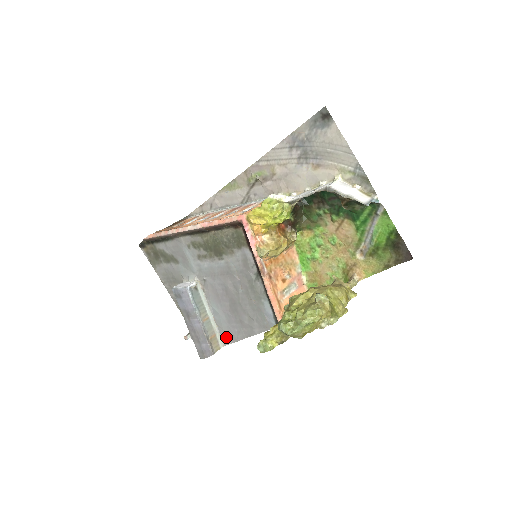
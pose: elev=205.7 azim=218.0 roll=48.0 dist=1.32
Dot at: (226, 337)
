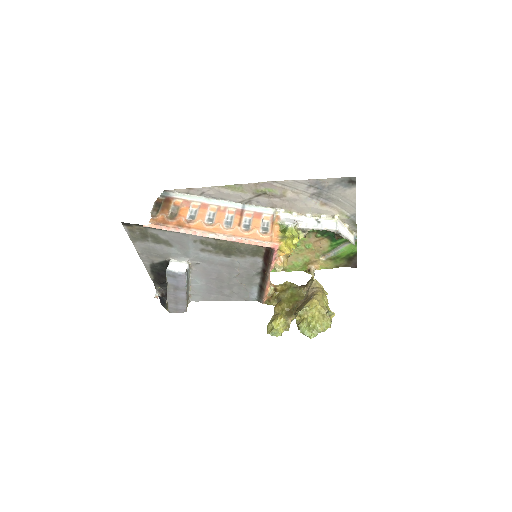
Dot at: (197, 297)
